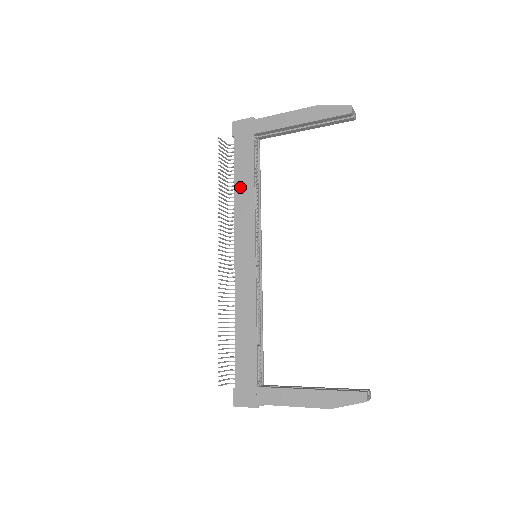
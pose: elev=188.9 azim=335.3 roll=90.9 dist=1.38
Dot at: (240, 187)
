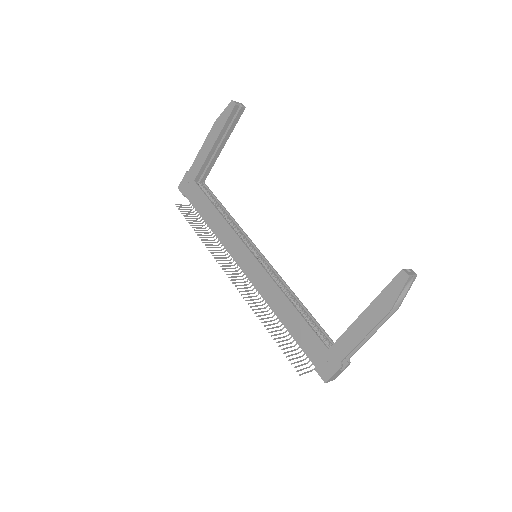
Dot at: (211, 221)
